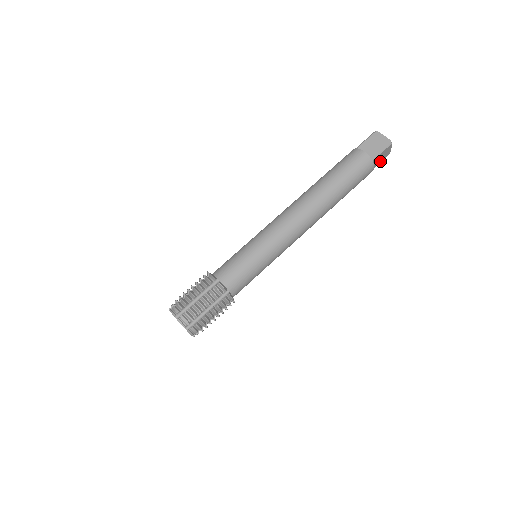
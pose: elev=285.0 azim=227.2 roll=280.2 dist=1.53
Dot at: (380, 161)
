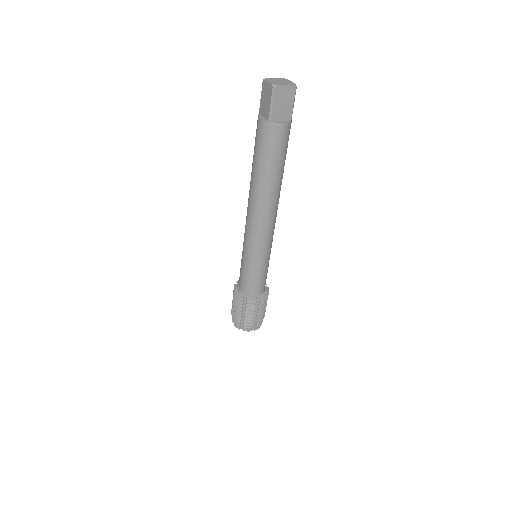
Dot at: occluded
